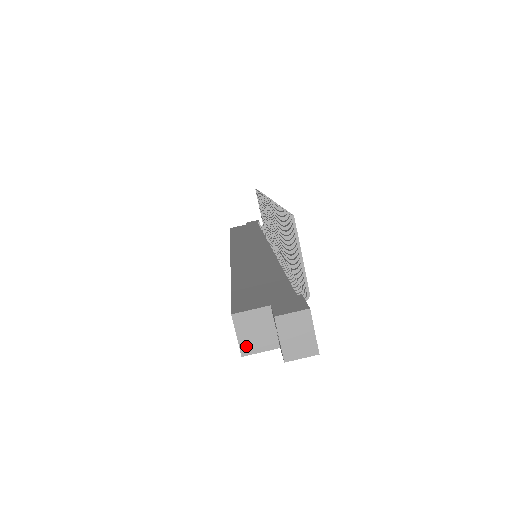
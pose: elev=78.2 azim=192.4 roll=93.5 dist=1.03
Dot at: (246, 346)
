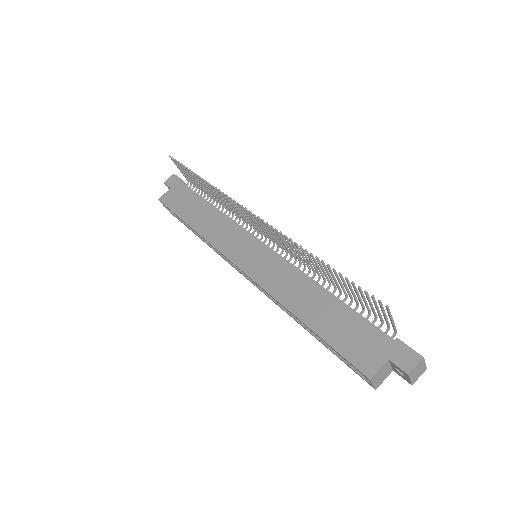
Dot at: (377, 384)
